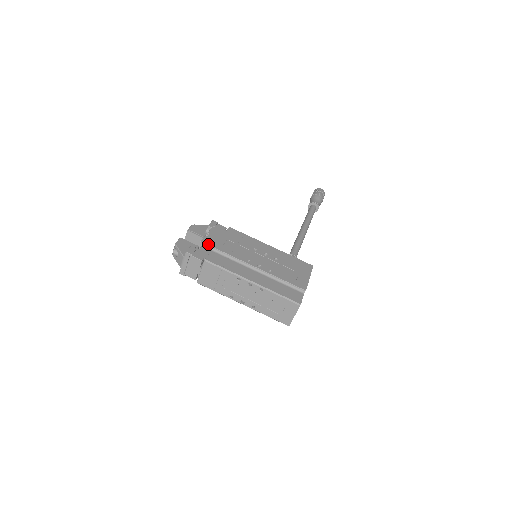
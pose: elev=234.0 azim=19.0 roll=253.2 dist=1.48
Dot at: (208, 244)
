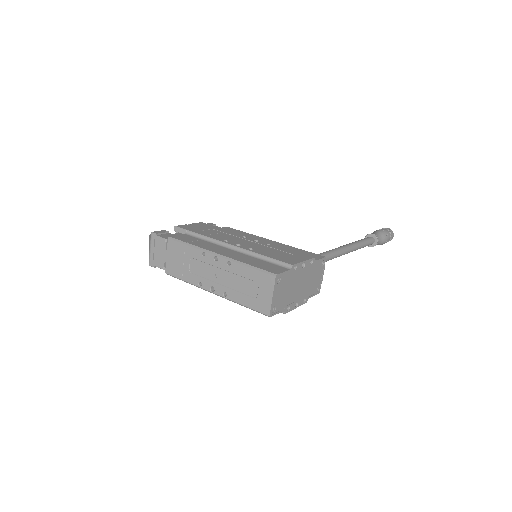
Dot at: (182, 228)
